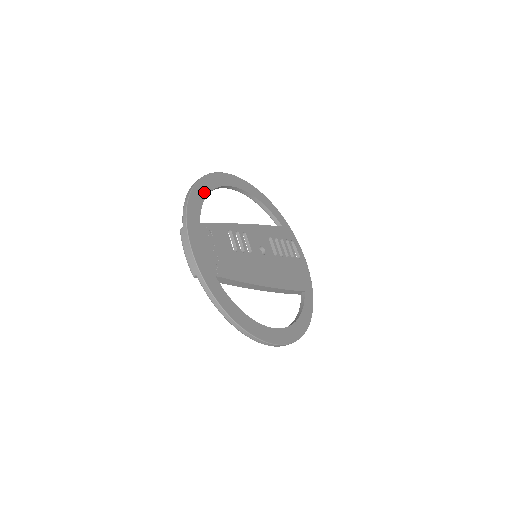
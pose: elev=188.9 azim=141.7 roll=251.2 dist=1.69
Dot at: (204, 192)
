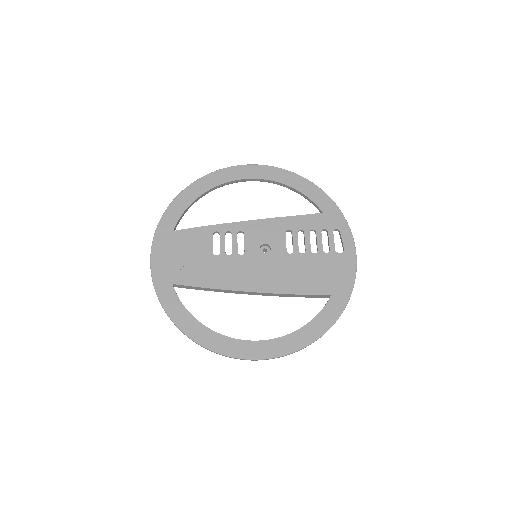
Dot at: (194, 195)
